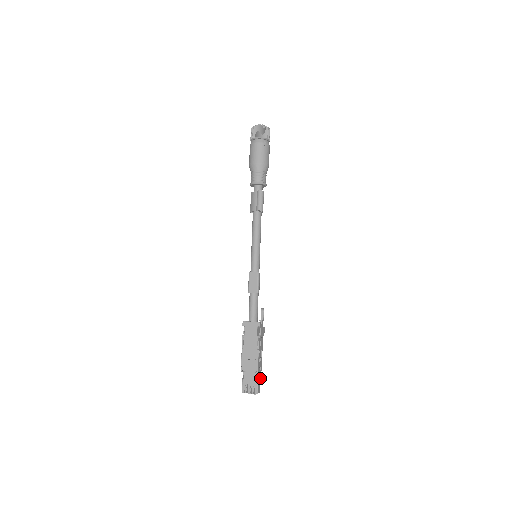
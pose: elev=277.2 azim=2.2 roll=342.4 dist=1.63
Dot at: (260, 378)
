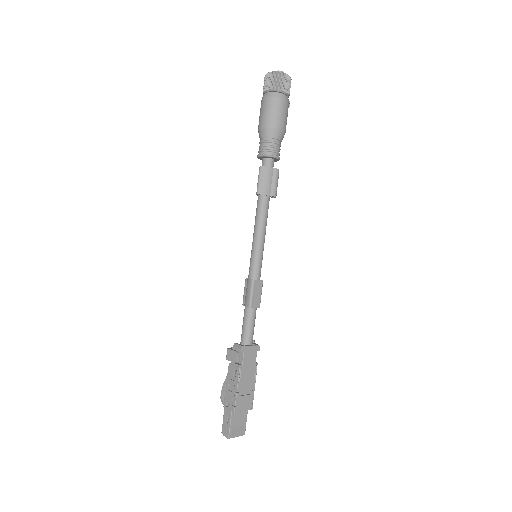
Dot at: occluded
